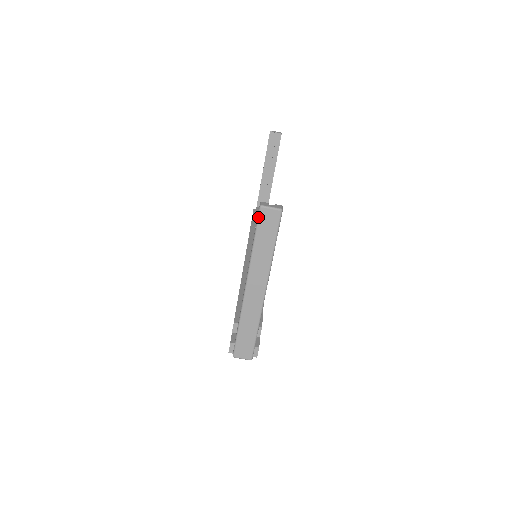
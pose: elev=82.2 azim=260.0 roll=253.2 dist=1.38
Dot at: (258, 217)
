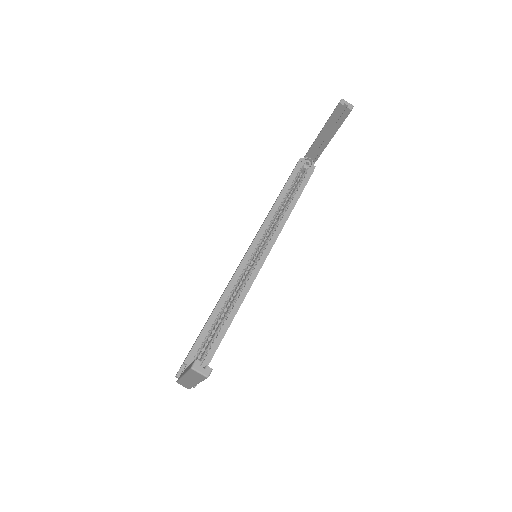
Dot at: (190, 369)
